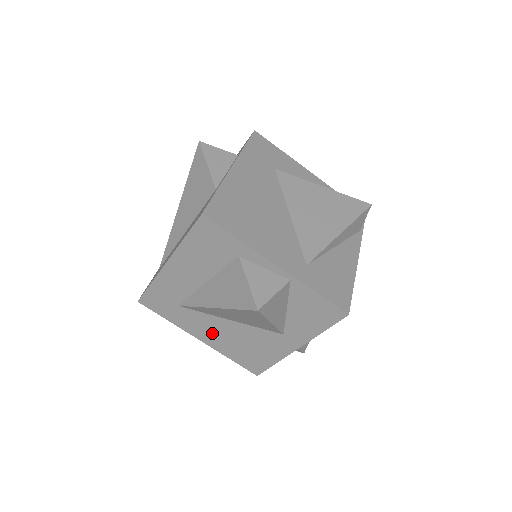
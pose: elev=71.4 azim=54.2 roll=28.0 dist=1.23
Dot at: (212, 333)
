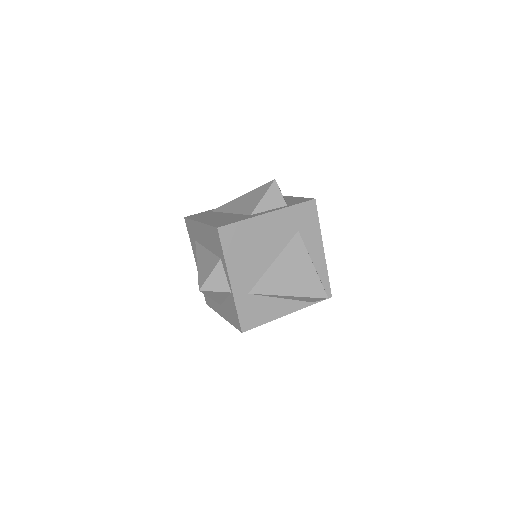
Dot at: occluded
